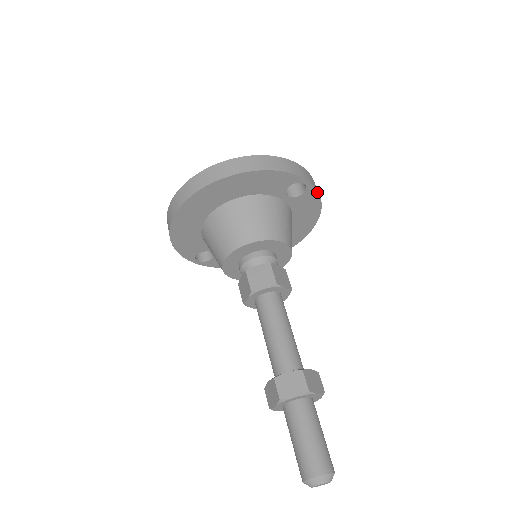
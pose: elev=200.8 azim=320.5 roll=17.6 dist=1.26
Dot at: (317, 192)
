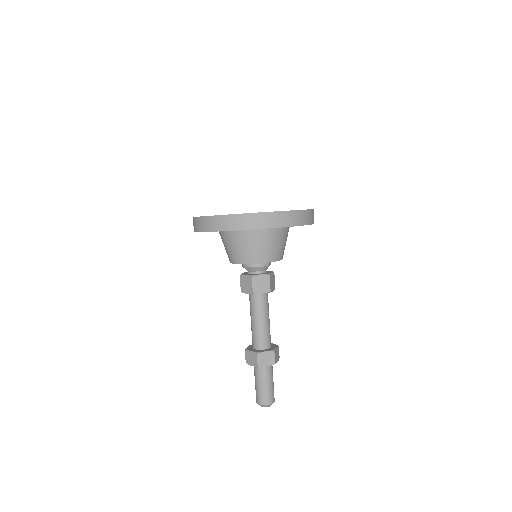
Dot at: occluded
